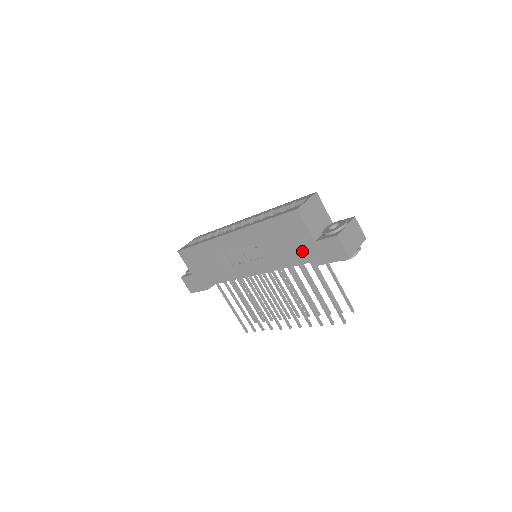
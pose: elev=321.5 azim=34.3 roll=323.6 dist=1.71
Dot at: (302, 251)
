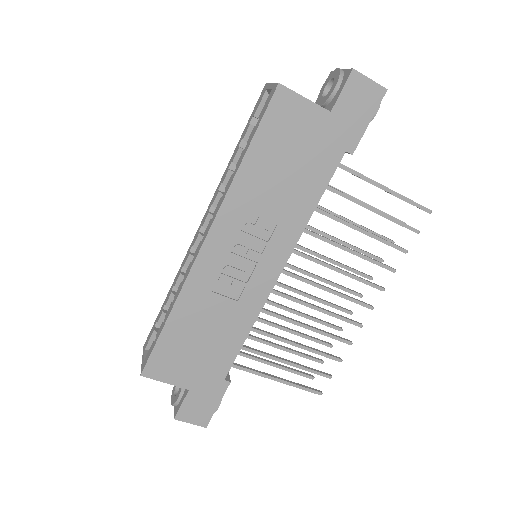
Dot at: (323, 148)
